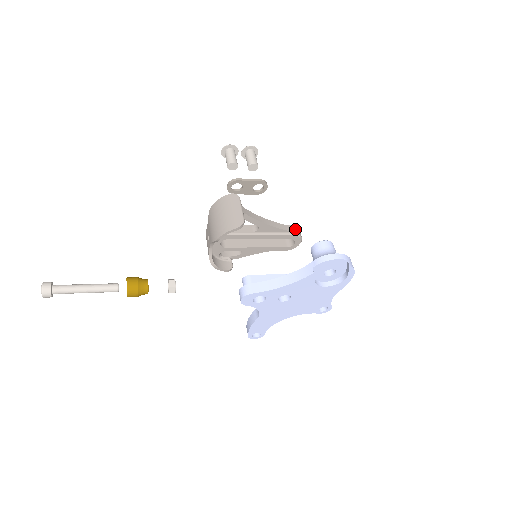
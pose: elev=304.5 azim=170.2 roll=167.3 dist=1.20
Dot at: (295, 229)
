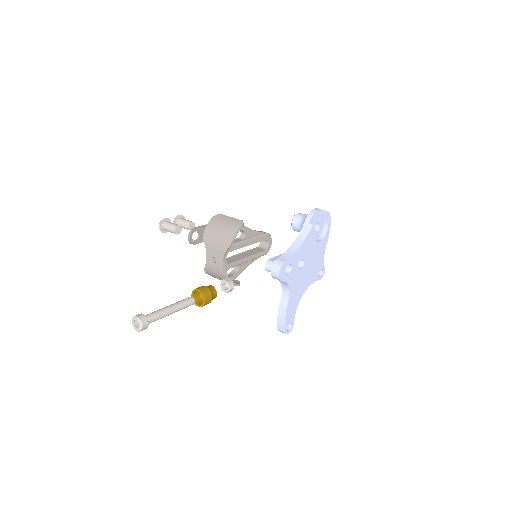
Dot at: (264, 232)
